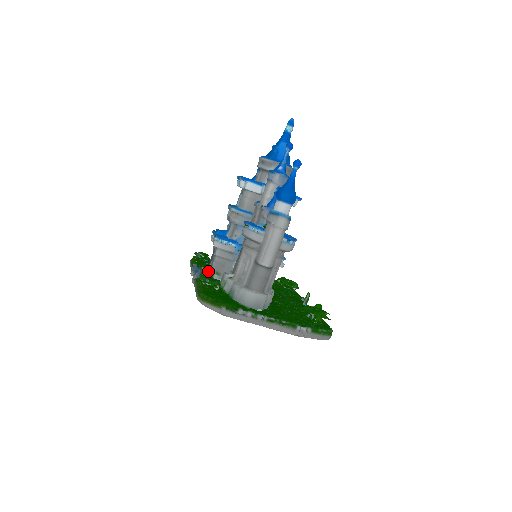
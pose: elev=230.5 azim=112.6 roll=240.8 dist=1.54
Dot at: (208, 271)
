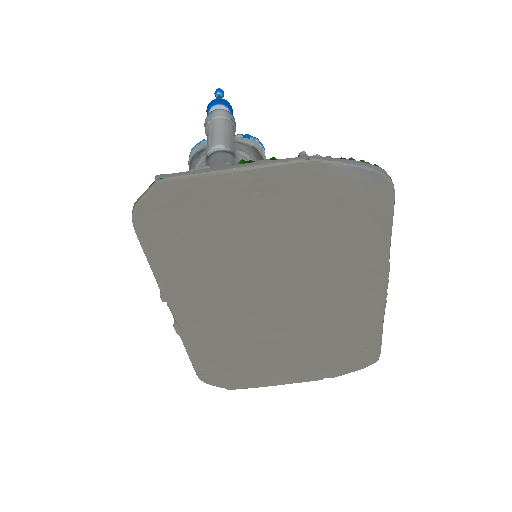
Dot at: occluded
